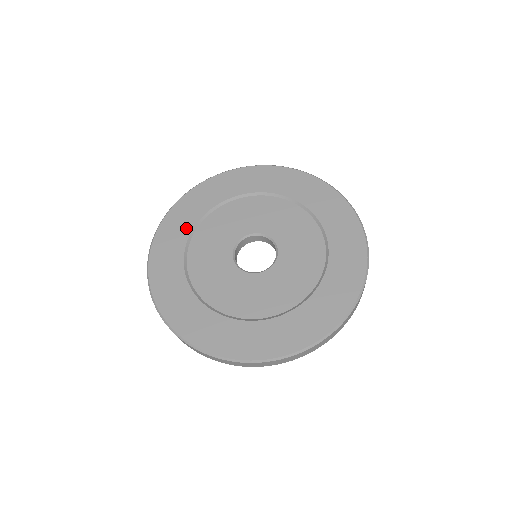
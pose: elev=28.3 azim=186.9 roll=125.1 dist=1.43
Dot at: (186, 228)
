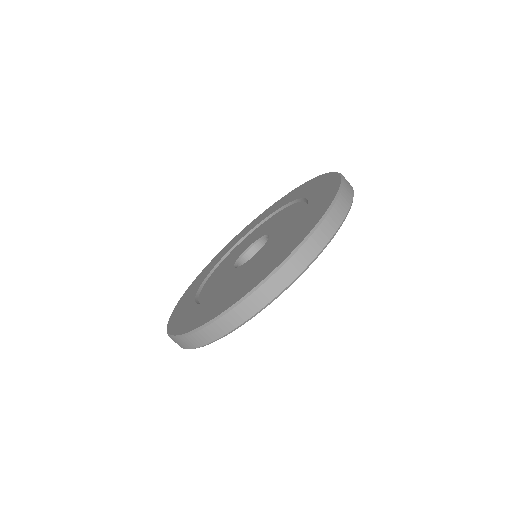
Dot at: (192, 295)
